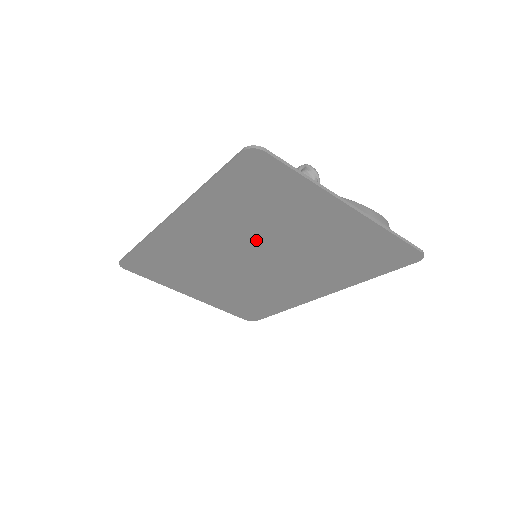
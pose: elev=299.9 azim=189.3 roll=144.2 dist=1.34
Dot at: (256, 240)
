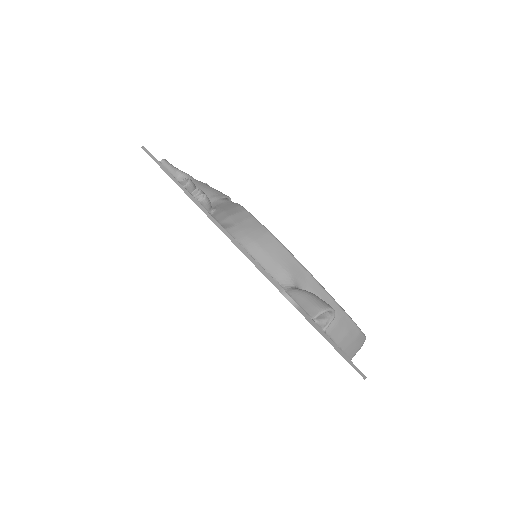
Dot at: occluded
